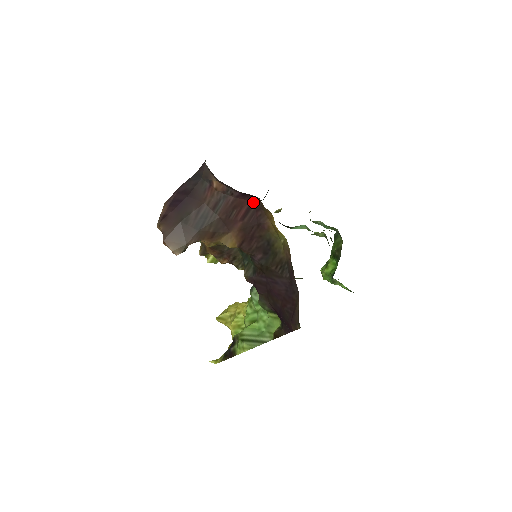
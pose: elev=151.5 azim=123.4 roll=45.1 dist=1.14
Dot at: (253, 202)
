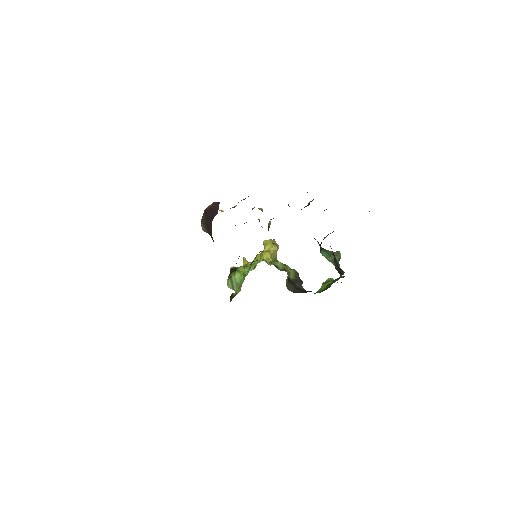
Dot at: occluded
